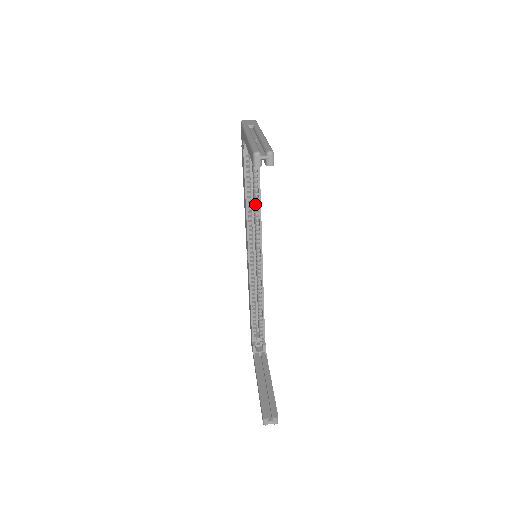
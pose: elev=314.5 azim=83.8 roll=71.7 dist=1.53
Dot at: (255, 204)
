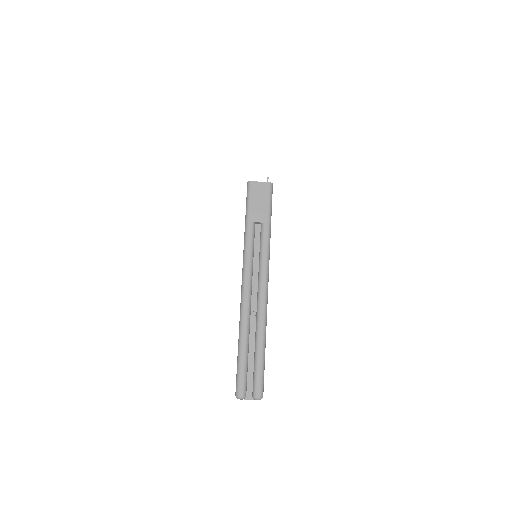
Dot at: occluded
